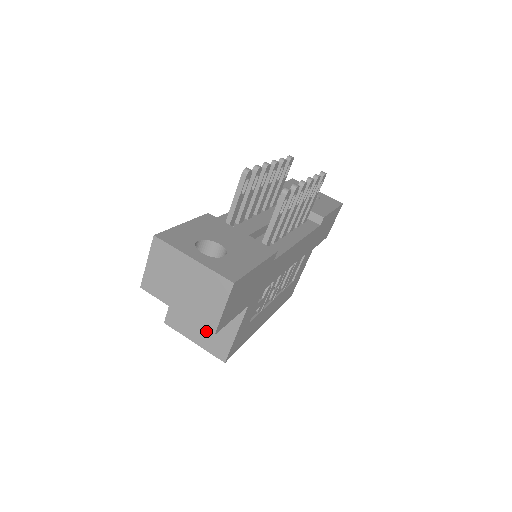
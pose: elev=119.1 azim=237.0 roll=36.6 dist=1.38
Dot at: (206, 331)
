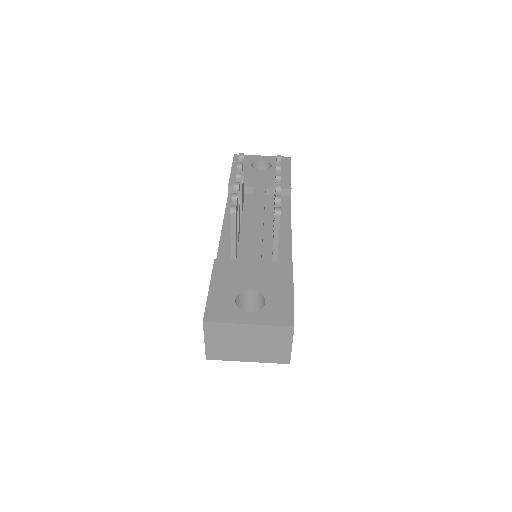
Dot at: occluded
